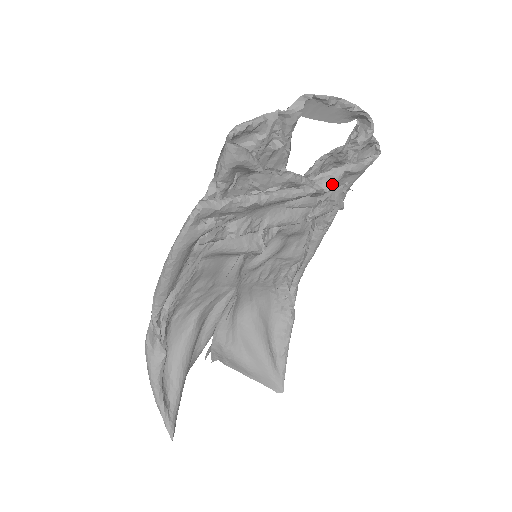
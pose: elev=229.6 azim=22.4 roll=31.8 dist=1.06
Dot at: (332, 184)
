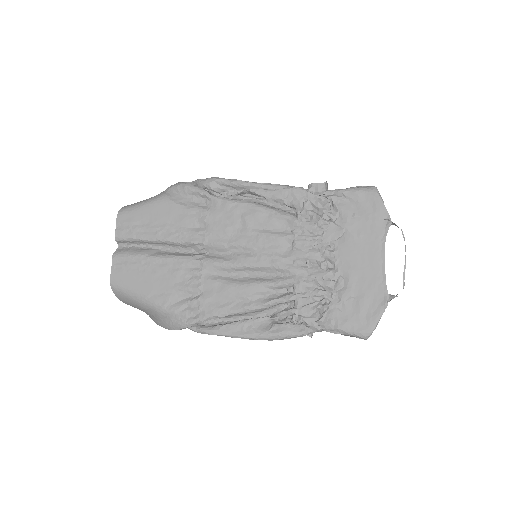
Dot at: occluded
